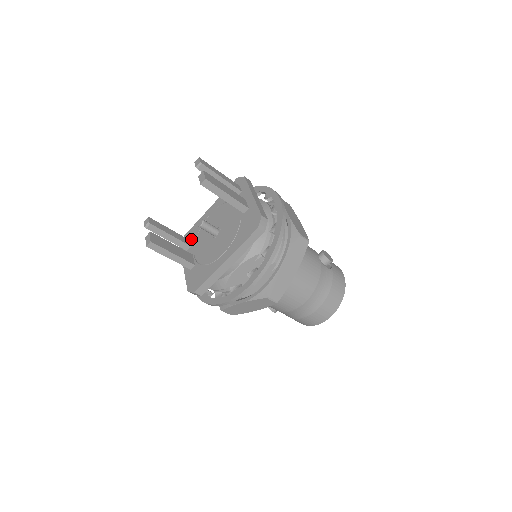
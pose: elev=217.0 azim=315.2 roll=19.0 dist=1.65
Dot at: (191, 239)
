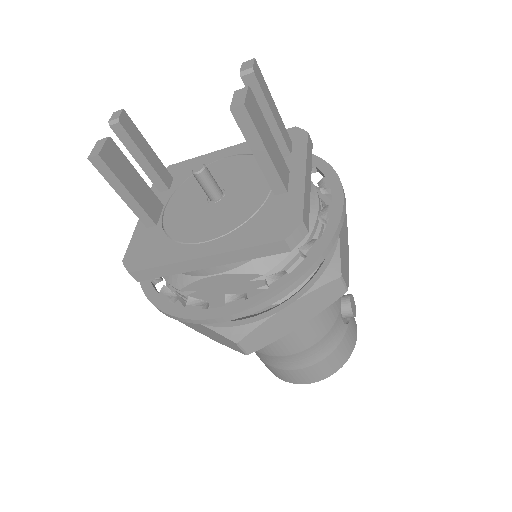
Dot at: (176, 178)
